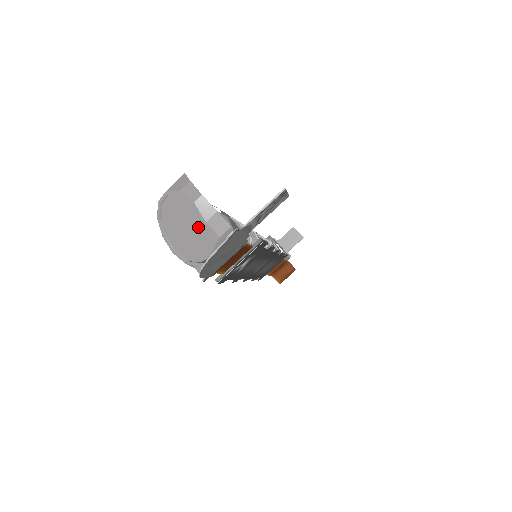
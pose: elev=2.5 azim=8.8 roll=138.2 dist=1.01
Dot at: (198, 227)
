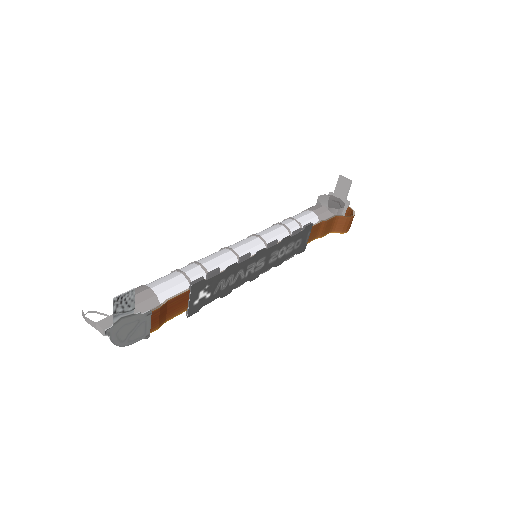
Dot at: occluded
